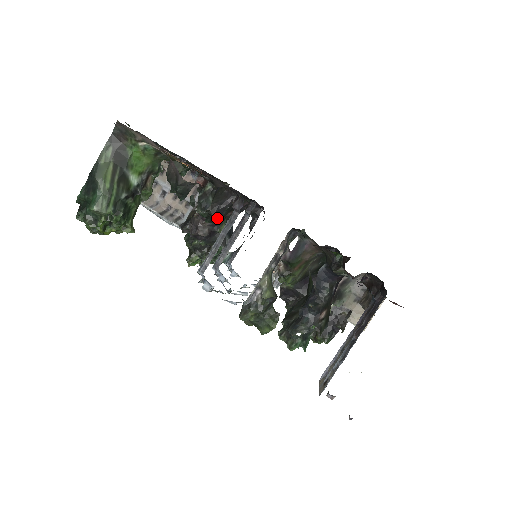
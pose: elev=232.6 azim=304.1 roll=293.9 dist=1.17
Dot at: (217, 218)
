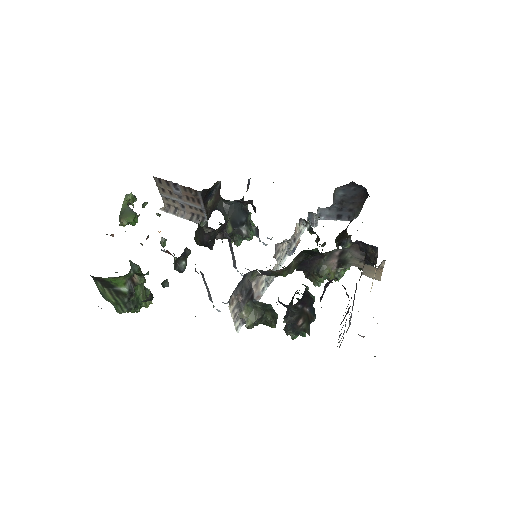
Dot at: occluded
